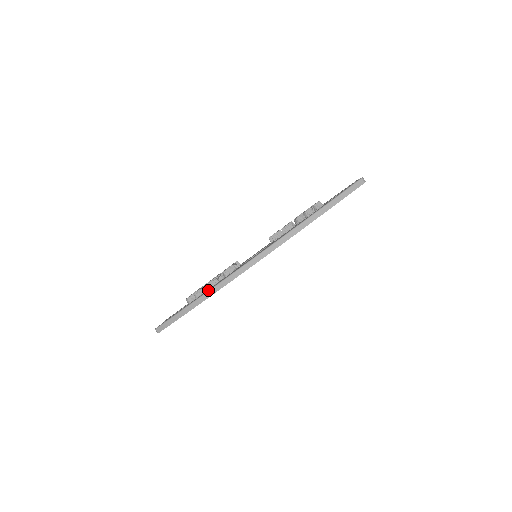
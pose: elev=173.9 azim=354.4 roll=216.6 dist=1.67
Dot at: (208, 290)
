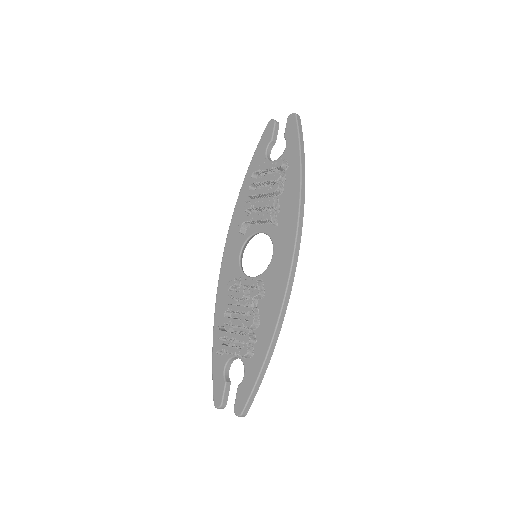
Dot at: (277, 320)
